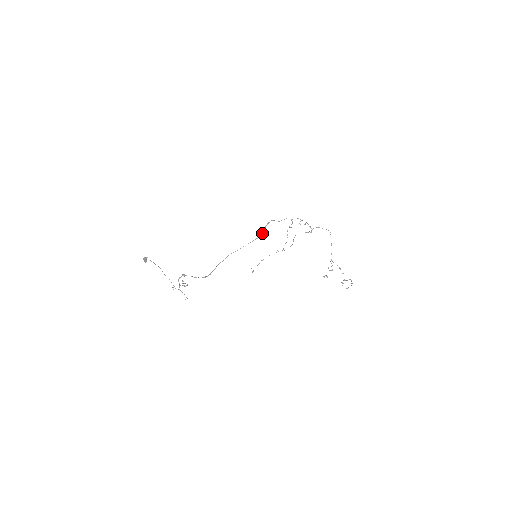
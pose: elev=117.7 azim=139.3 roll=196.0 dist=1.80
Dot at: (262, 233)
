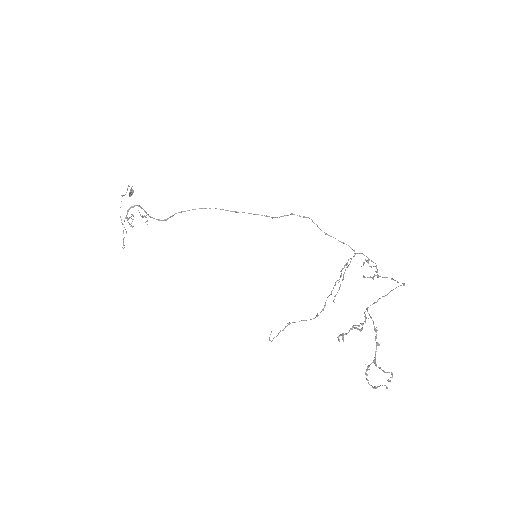
Dot at: occluded
